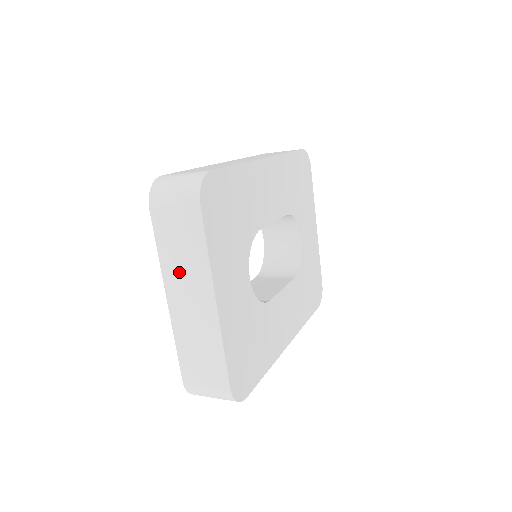
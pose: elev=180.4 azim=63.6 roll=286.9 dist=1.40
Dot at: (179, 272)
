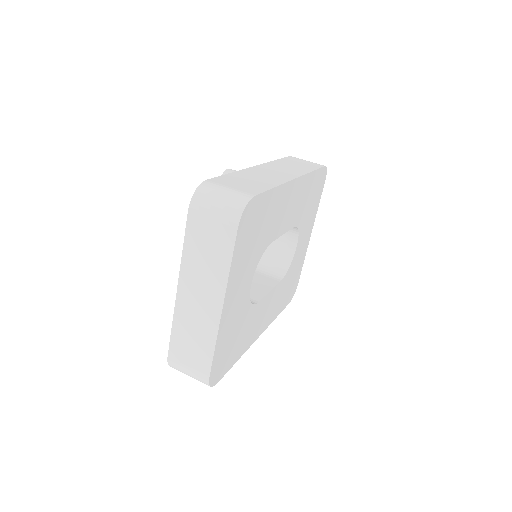
Dot at: (197, 272)
